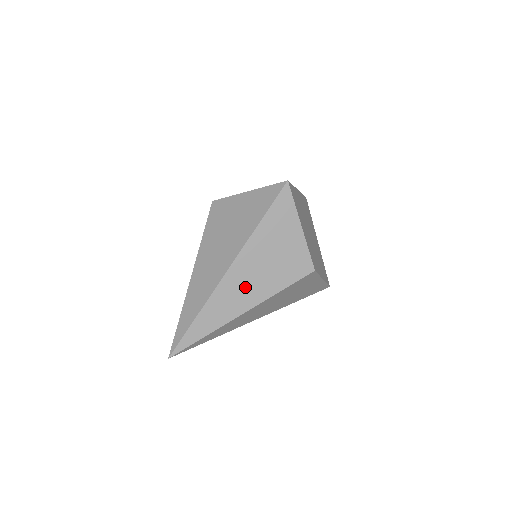
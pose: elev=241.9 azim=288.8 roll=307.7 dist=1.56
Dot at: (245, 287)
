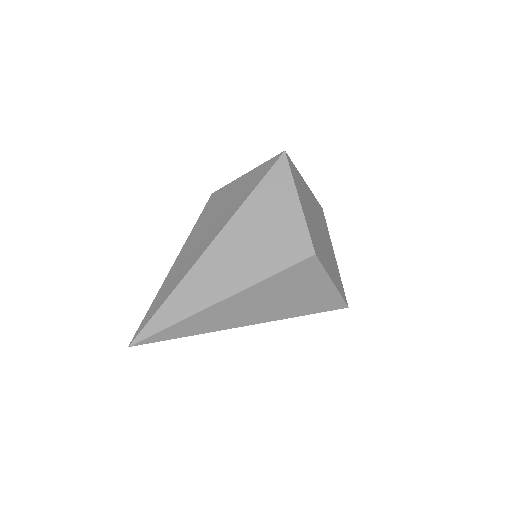
Dot at: (229, 267)
